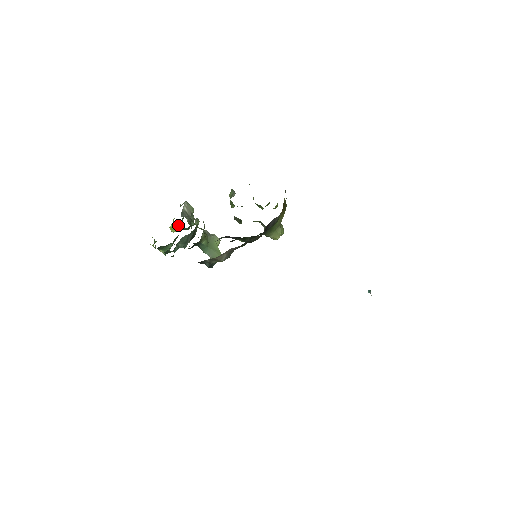
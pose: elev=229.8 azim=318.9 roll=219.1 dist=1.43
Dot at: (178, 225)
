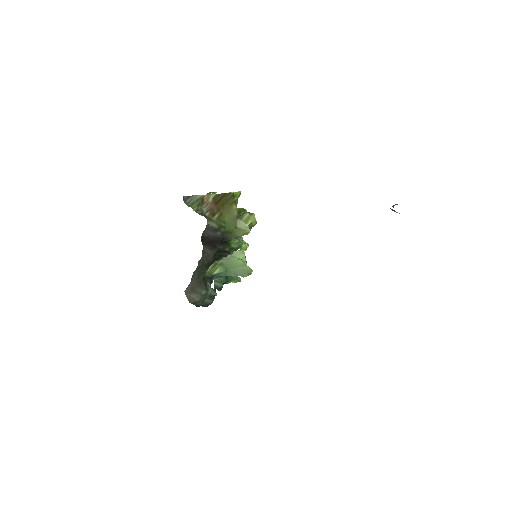
Dot at: occluded
